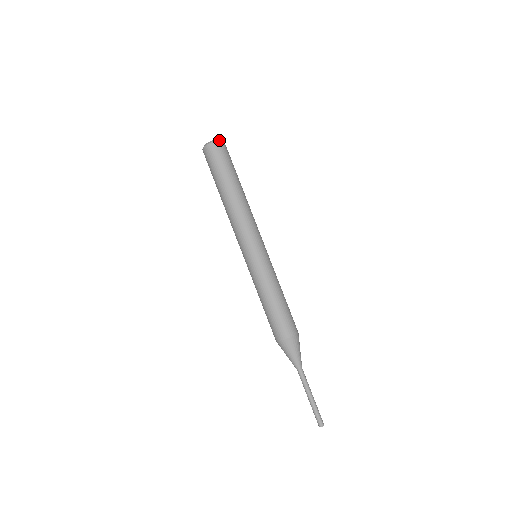
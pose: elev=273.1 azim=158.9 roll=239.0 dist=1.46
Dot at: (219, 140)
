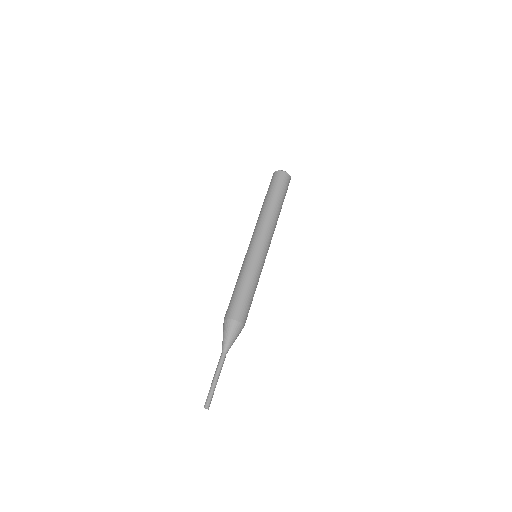
Dot at: occluded
